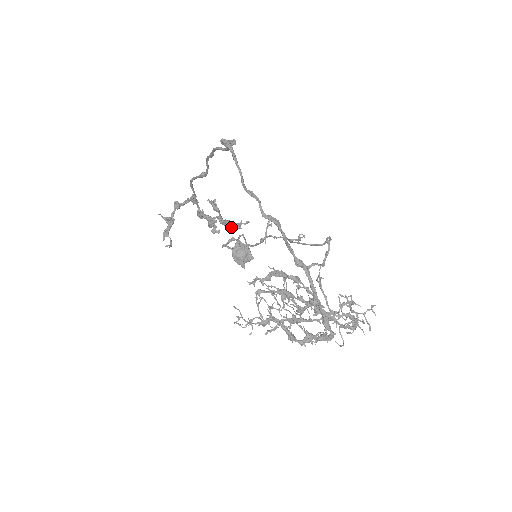
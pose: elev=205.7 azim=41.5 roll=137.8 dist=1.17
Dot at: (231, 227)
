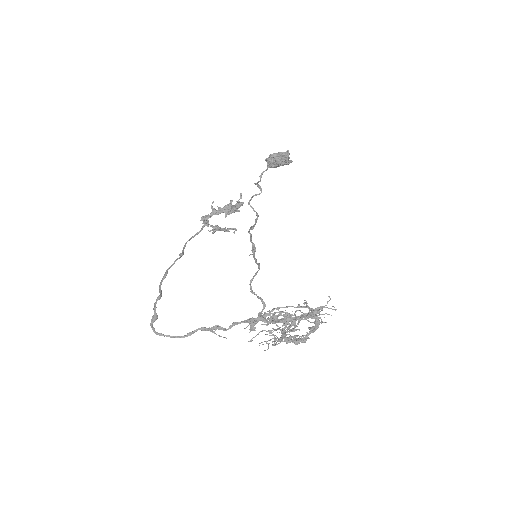
Dot at: occluded
